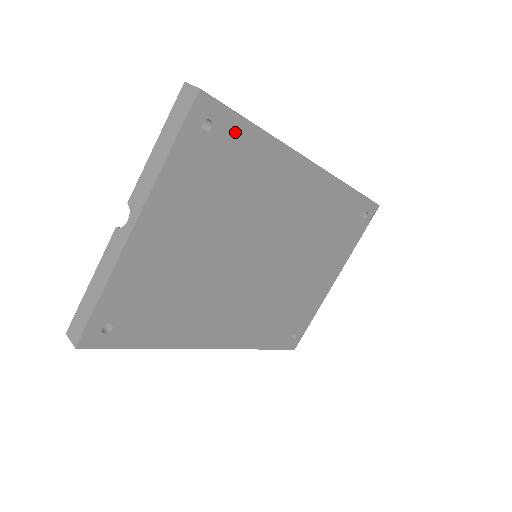
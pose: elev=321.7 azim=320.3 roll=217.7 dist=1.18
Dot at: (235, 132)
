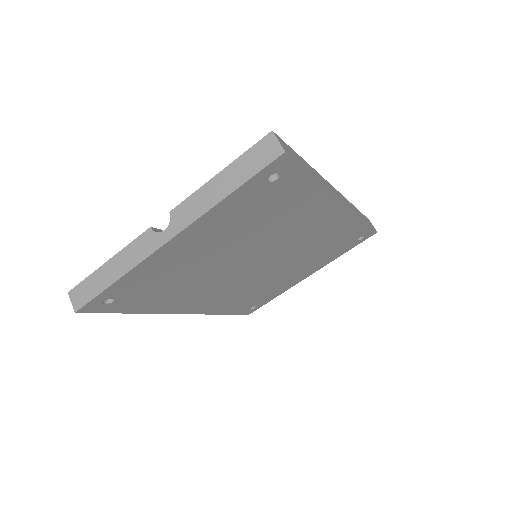
Dot at: (295, 182)
